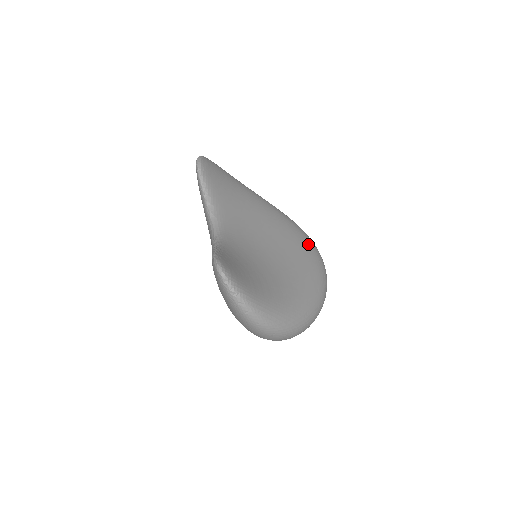
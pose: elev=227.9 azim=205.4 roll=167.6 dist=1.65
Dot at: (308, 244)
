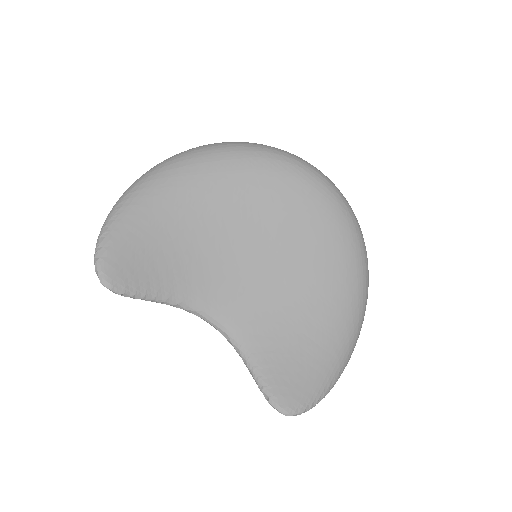
Dot at: (295, 186)
